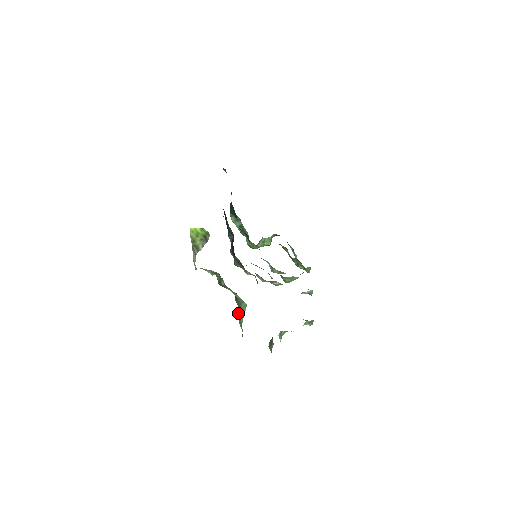
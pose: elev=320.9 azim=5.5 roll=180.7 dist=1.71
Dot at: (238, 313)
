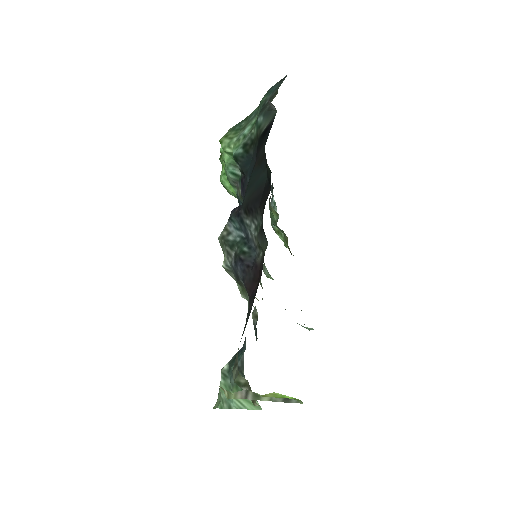
Dot at: (224, 376)
